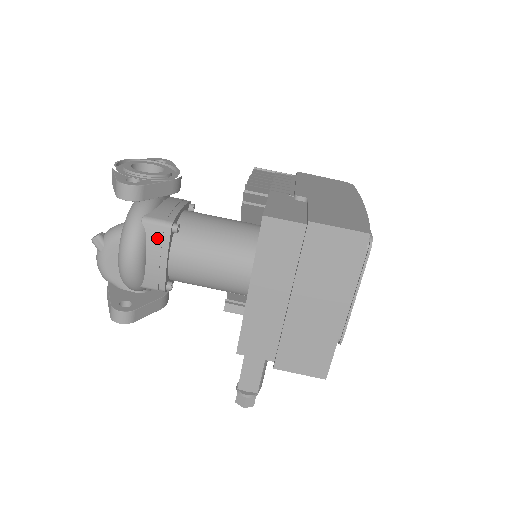
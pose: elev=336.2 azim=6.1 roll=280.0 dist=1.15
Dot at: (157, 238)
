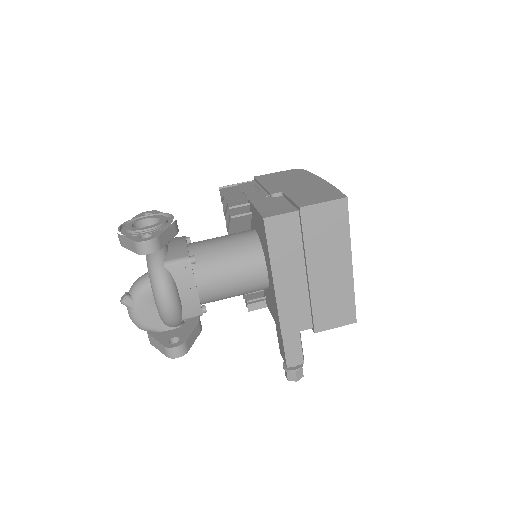
Dot at: (182, 274)
